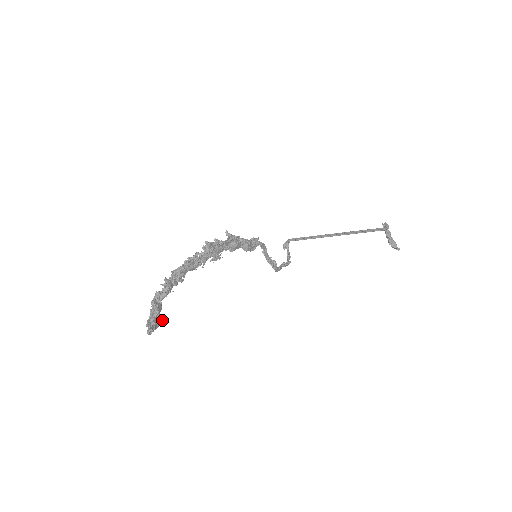
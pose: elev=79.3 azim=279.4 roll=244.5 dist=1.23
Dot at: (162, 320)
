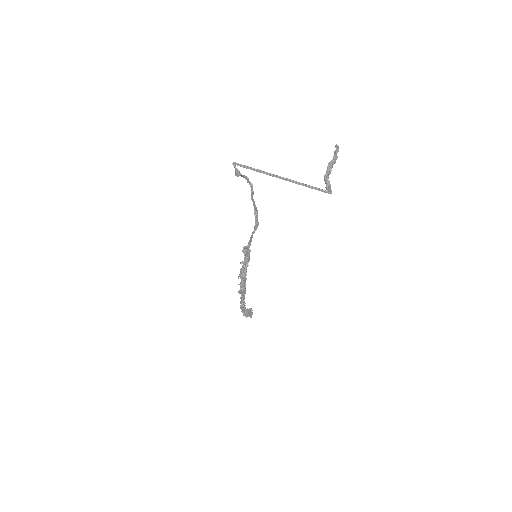
Dot at: (252, 310)
